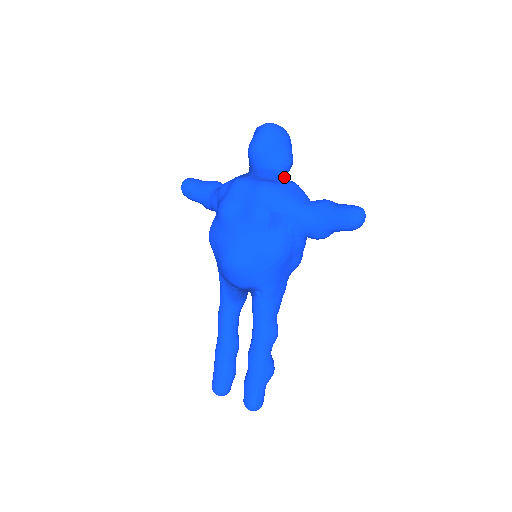
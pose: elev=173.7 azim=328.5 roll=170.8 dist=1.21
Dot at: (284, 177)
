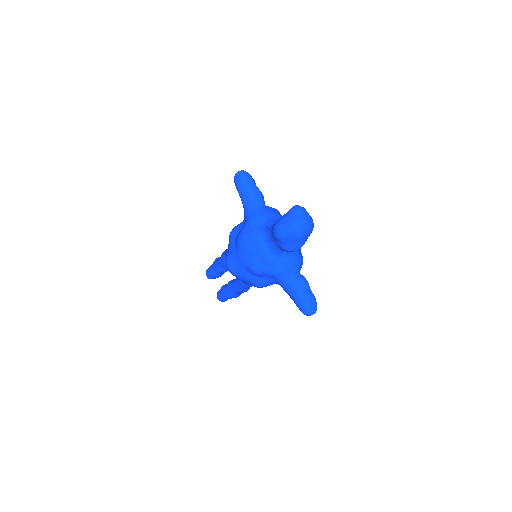
Dot at: occluded
